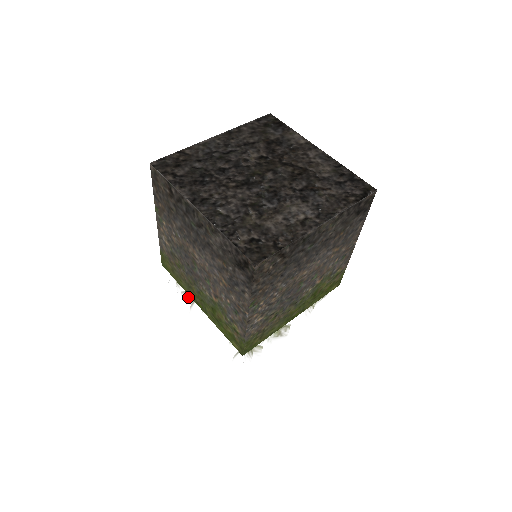
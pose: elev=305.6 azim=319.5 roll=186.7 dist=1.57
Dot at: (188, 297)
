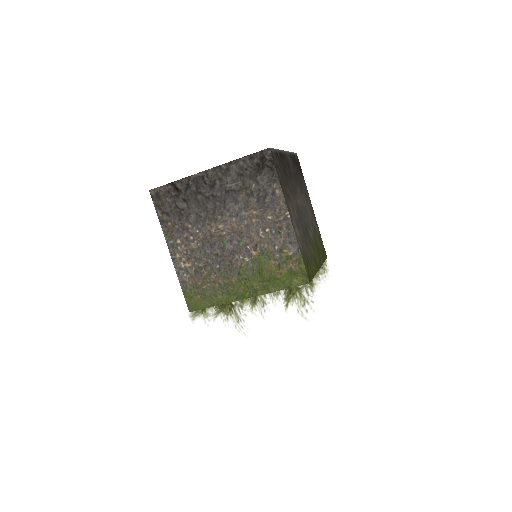
Dot at: occluded
